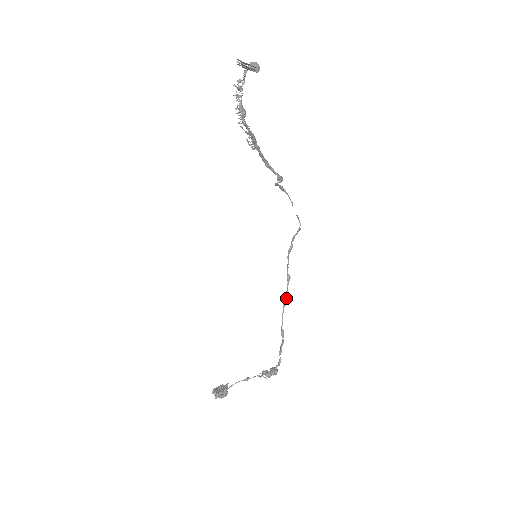
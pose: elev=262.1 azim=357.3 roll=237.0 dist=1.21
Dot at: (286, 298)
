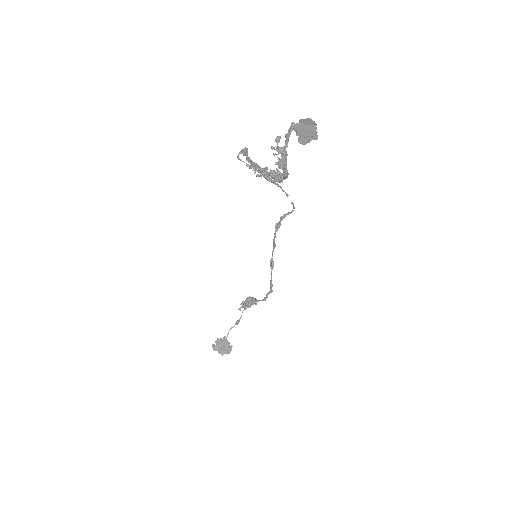
Dot at: (273, 261)
